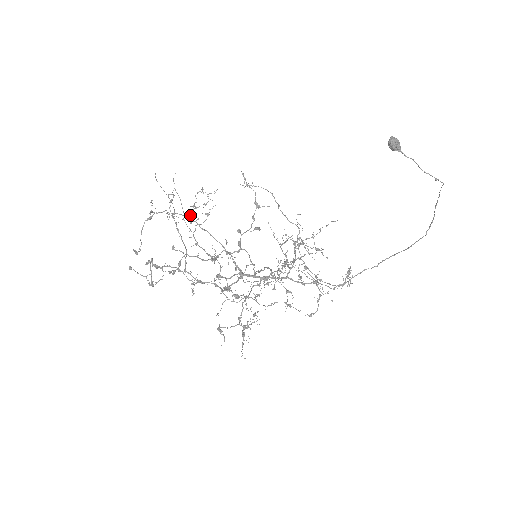
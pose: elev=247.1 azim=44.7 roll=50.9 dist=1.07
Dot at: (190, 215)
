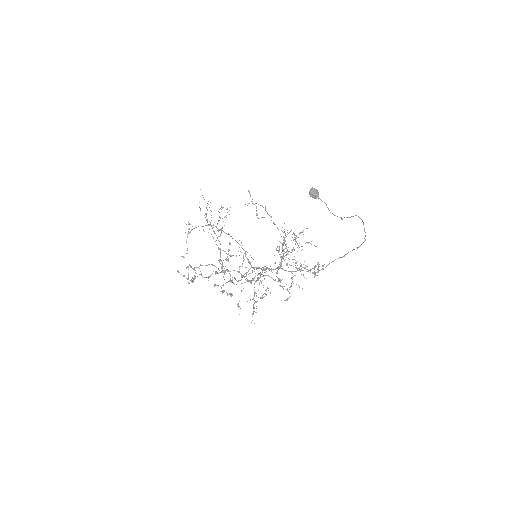
Dot at: occluded
